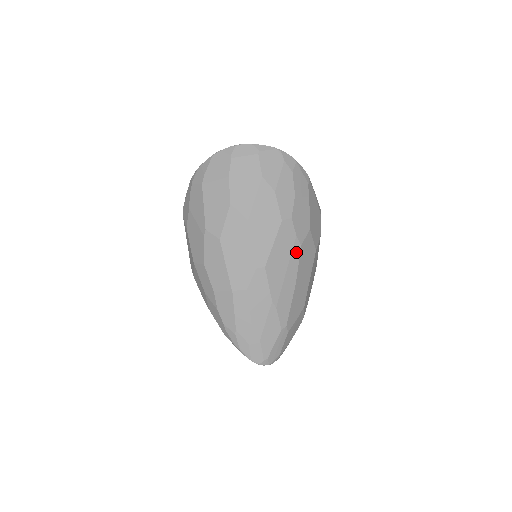
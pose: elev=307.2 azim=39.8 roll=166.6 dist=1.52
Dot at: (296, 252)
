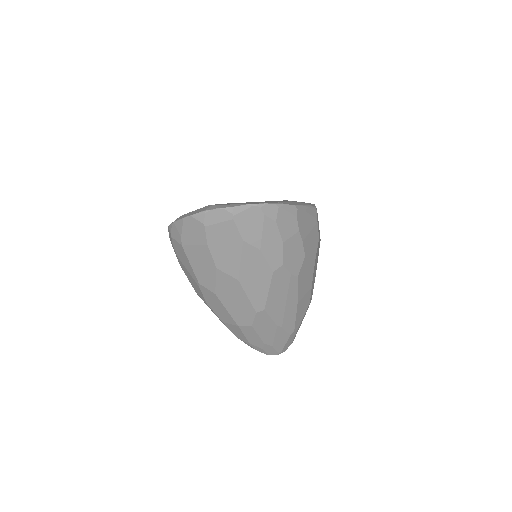
Dot at: (293, 284)
